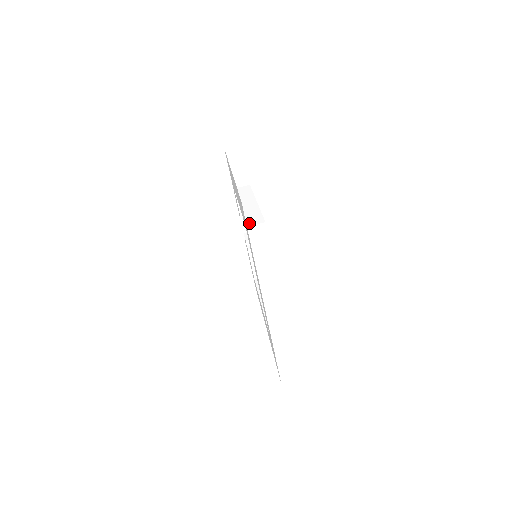
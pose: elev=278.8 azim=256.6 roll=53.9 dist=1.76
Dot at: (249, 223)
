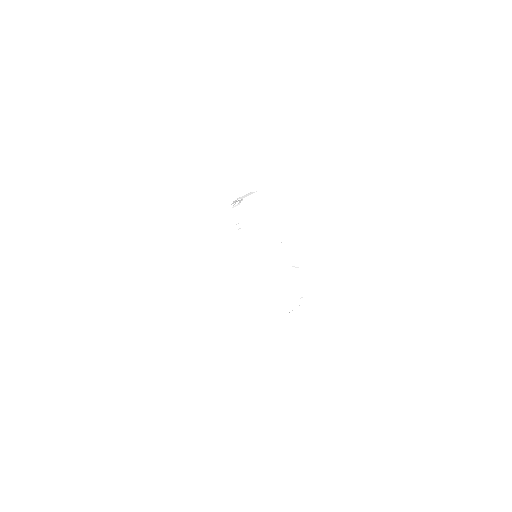
Dot at: (190, 146)
